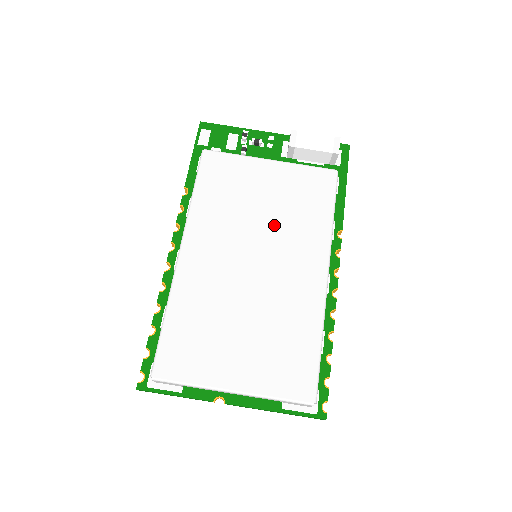
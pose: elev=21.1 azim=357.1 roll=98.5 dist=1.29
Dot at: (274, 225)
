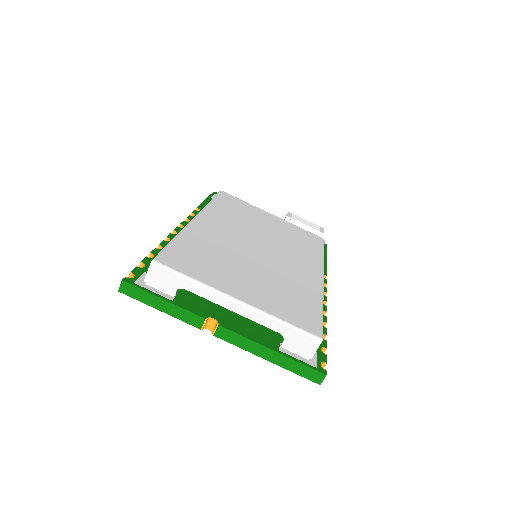
Dot at: (277, 238)
